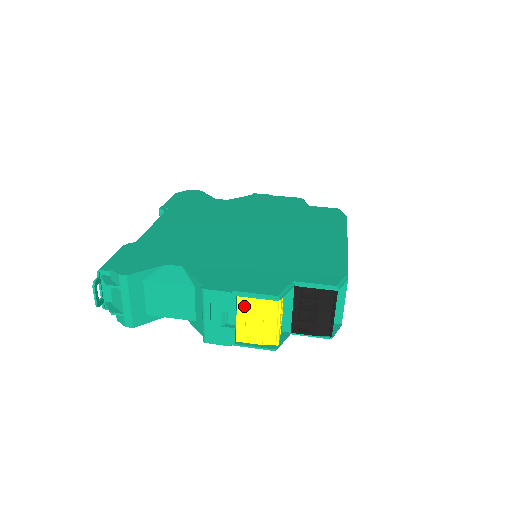
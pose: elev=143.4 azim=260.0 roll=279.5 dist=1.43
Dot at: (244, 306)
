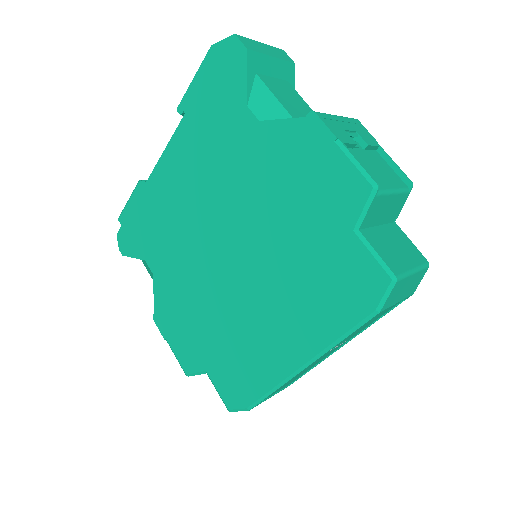
Dot at: occluded
